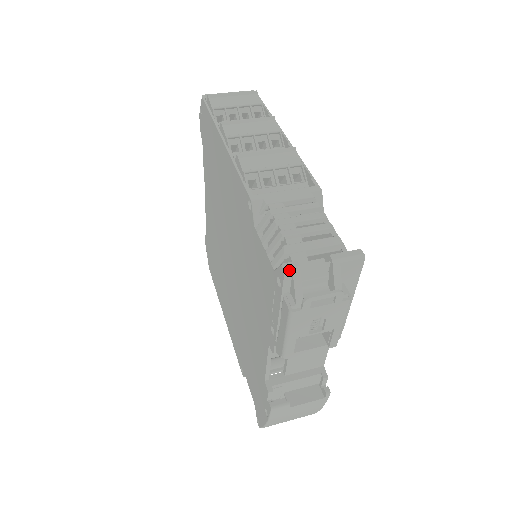
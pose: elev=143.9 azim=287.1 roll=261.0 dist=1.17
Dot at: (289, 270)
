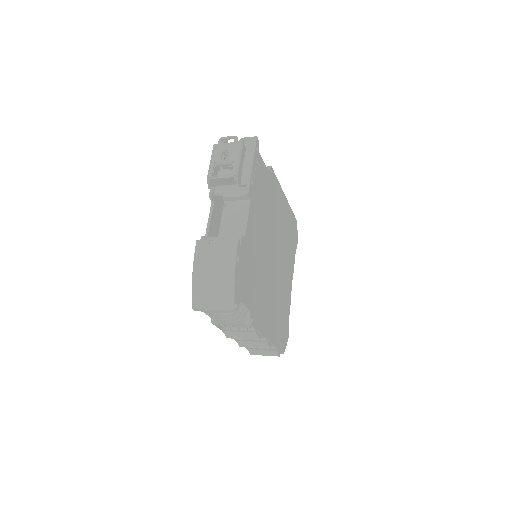
Dot at: occluded
